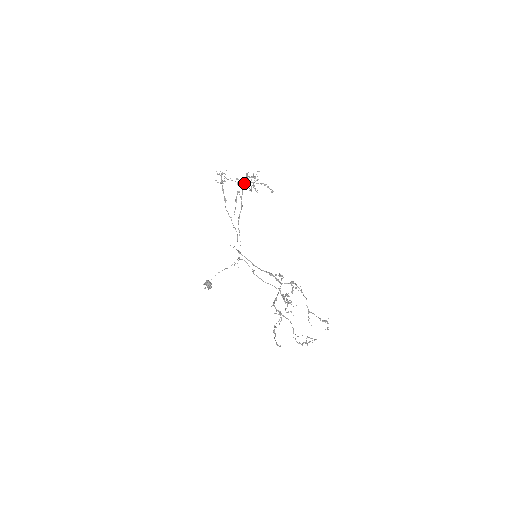
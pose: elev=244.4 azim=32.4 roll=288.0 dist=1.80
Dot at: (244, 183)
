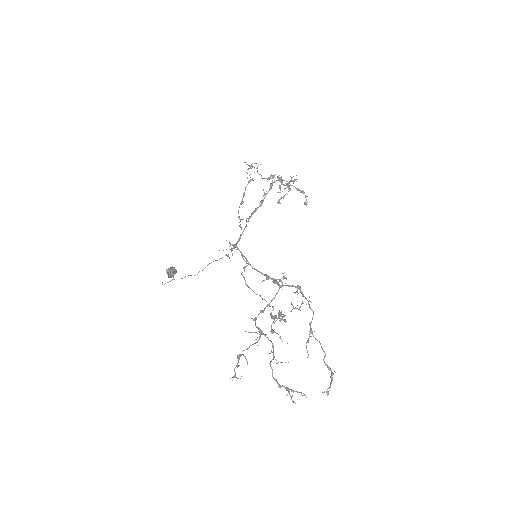
Dot at: occluded
